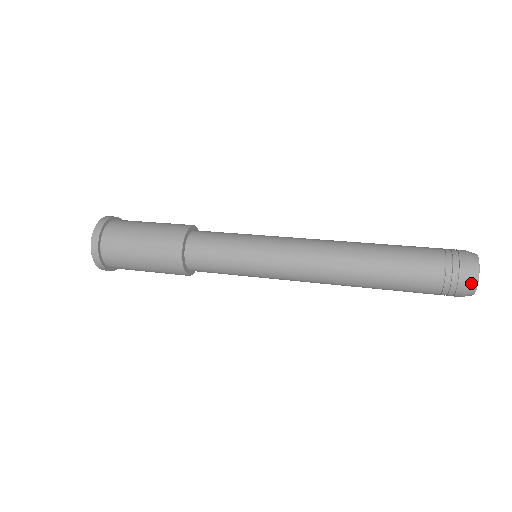
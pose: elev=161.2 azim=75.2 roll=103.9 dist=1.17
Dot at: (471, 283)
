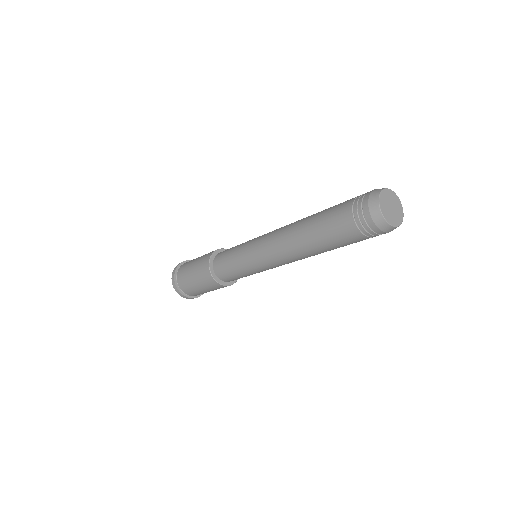
Dot at: (377, 219)
